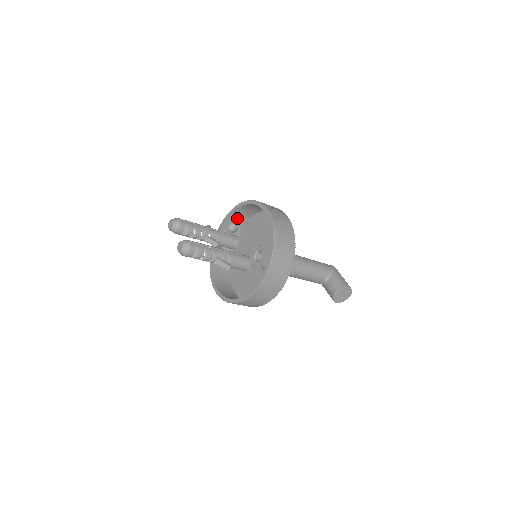
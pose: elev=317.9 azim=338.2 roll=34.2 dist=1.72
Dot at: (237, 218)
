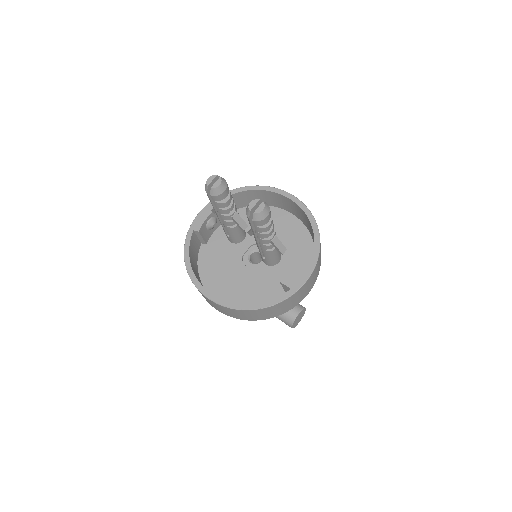
Dot at: occluded
